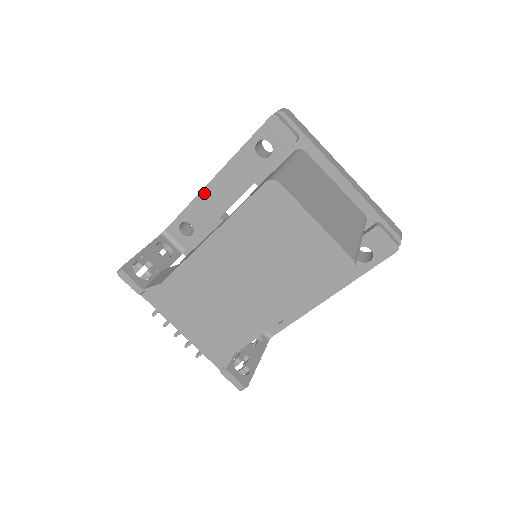
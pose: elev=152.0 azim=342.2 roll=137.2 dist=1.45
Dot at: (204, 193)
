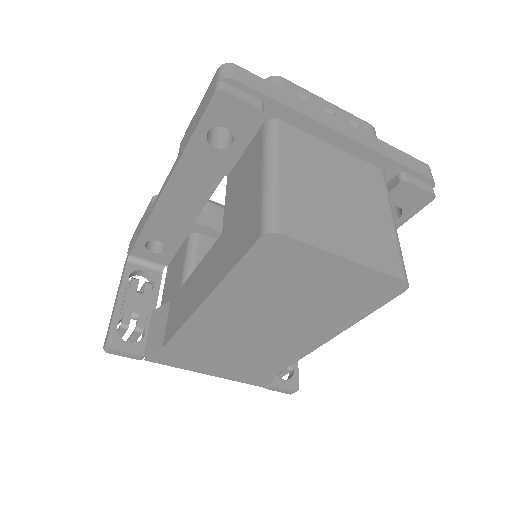
Dot at: (160, 207)
